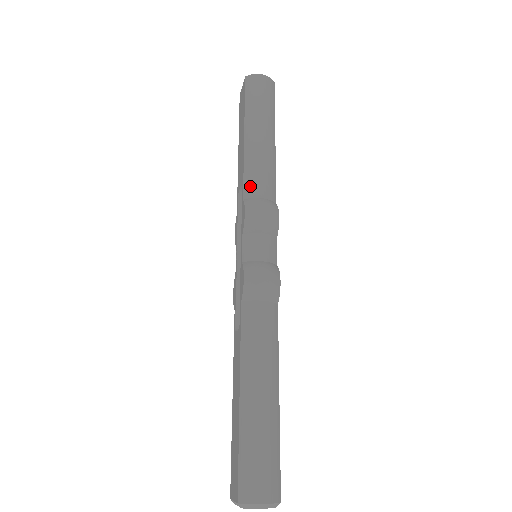
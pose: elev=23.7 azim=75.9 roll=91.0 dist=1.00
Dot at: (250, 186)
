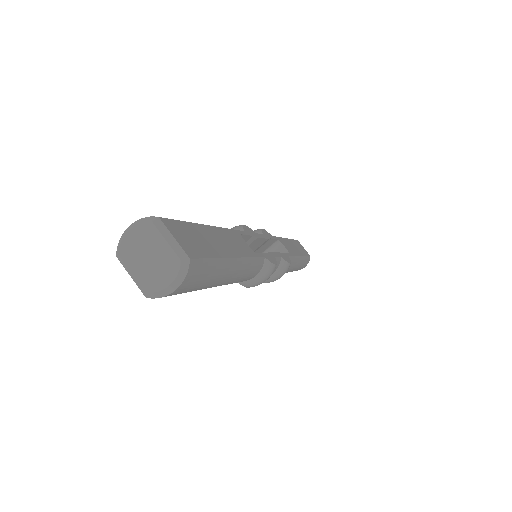
Dot at: occluded
